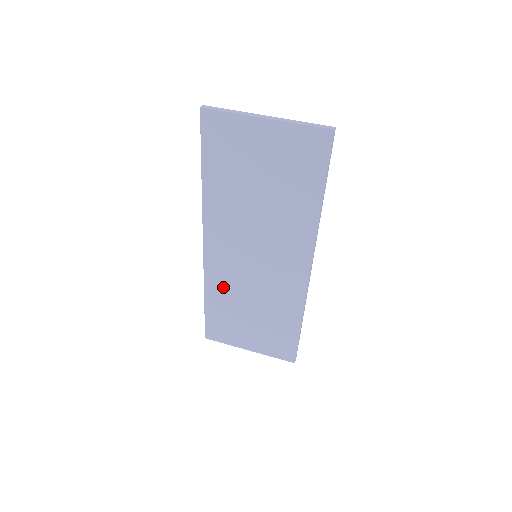
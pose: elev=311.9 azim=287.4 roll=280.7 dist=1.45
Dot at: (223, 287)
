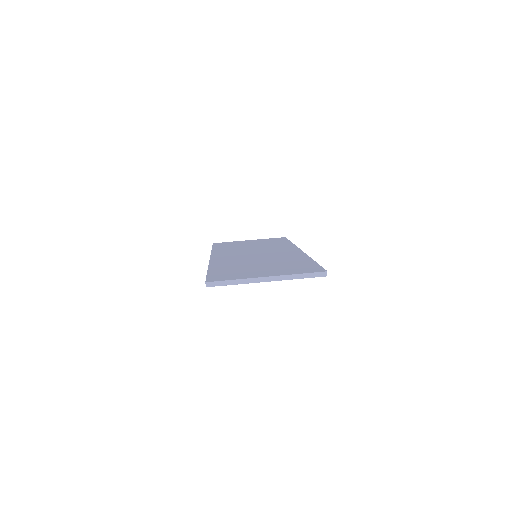
Dot at: occluded
